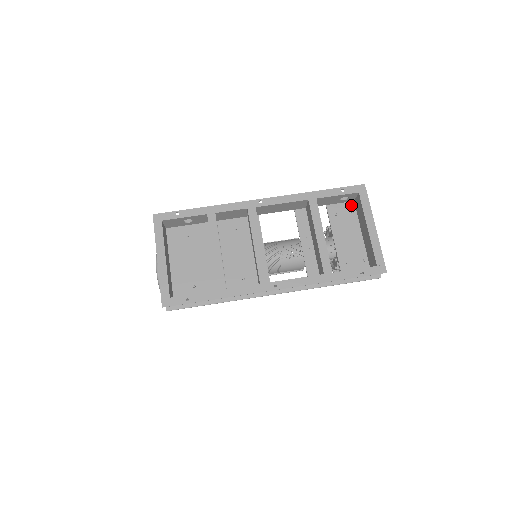
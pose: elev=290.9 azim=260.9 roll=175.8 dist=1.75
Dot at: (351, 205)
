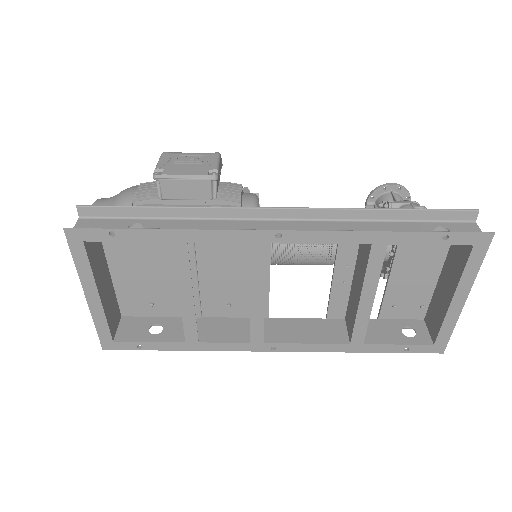
Dot at: occluded
